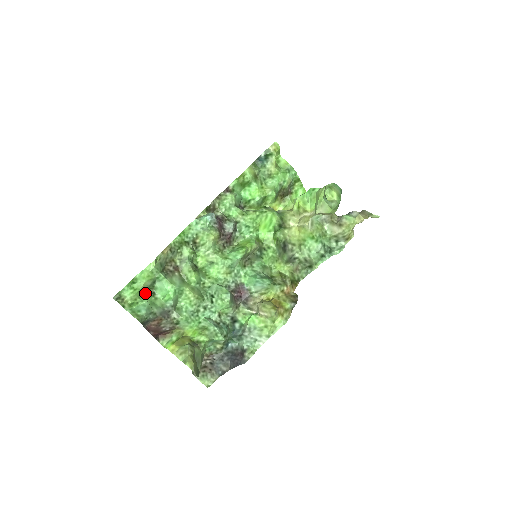
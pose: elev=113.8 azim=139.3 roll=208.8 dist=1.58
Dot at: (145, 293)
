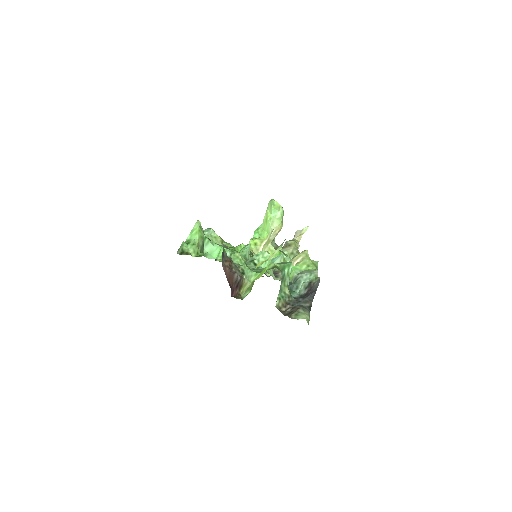
Dot at: occluded
